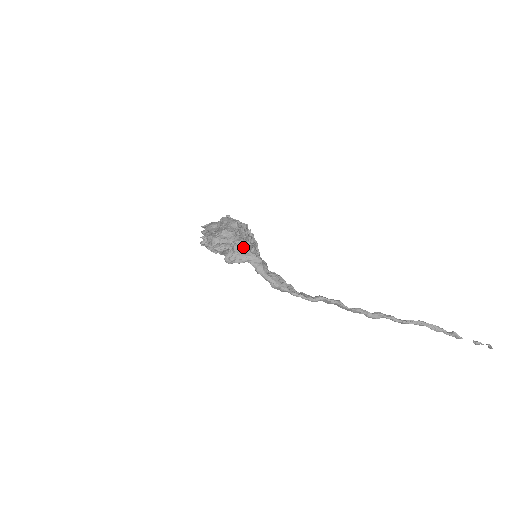
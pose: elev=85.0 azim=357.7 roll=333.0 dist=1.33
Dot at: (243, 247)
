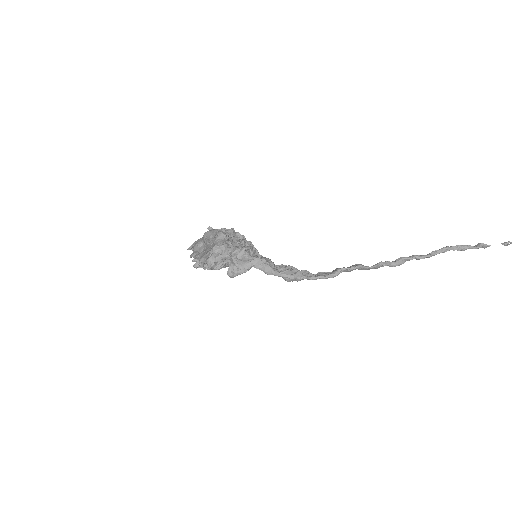
Dot at: (241, 255)
